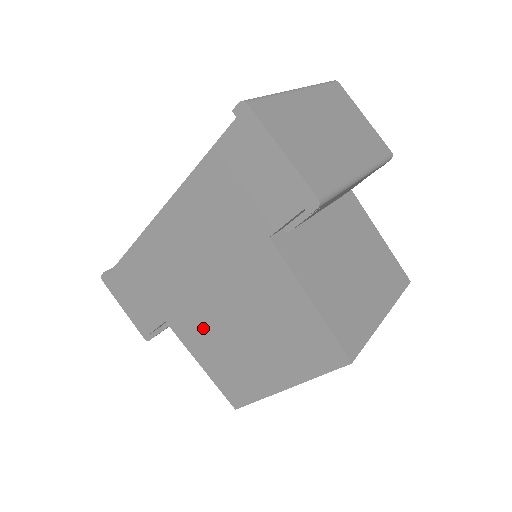
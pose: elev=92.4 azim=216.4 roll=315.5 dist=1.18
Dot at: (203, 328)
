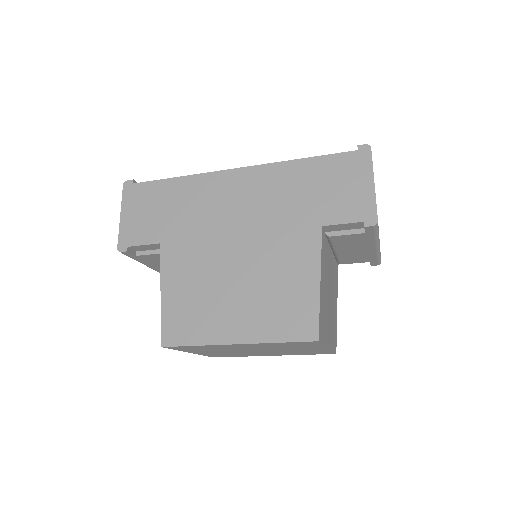
Dot at: (197, 264)
